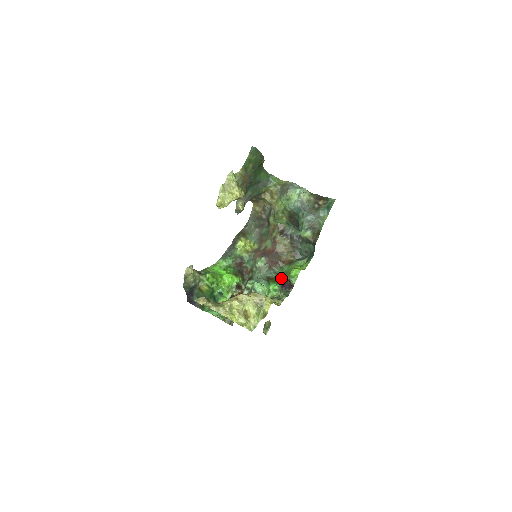
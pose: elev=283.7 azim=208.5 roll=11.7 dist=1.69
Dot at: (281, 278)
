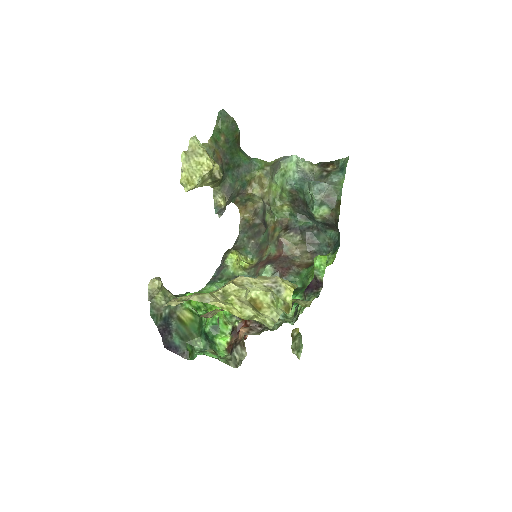
Dot at: (301, 287)
